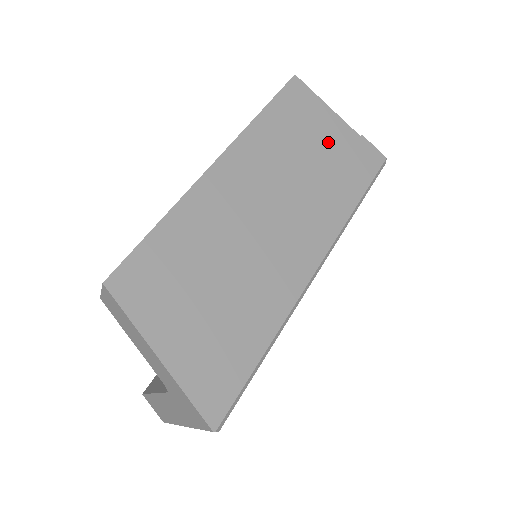
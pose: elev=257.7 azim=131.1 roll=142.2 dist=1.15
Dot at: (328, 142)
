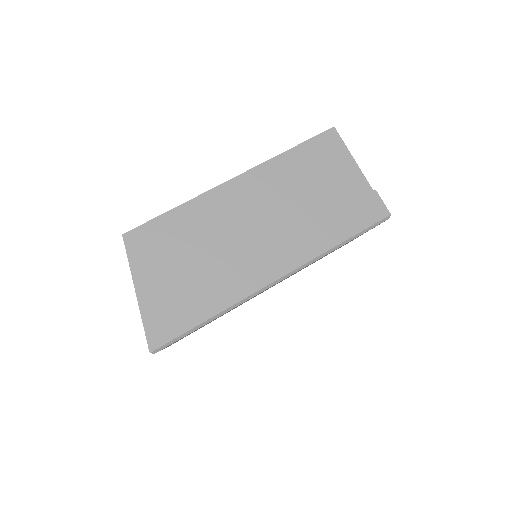
Dot at: (338, 187)
